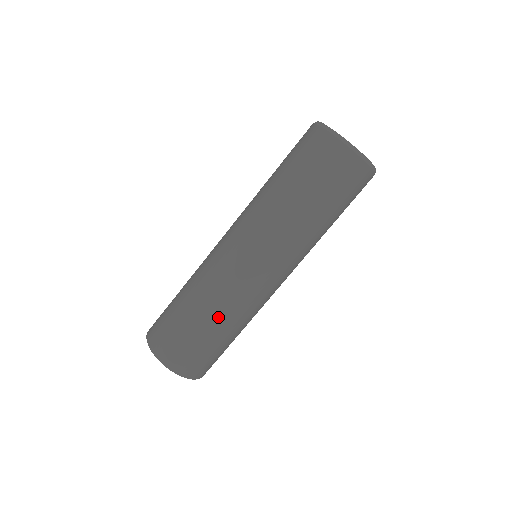
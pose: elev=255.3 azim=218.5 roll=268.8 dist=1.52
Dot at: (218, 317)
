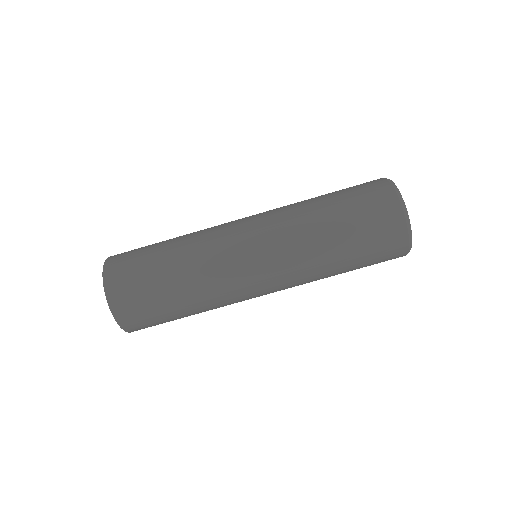
Dot at: (192, 293)
